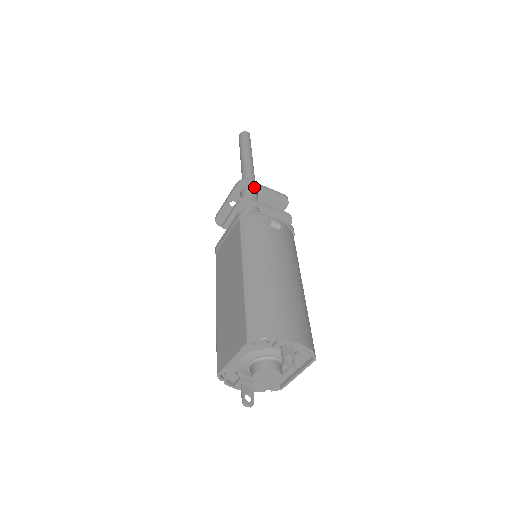
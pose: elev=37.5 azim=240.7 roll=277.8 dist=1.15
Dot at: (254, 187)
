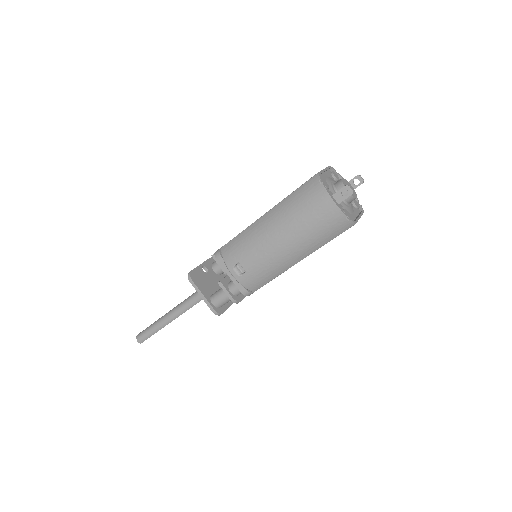
Dot at: occluded
